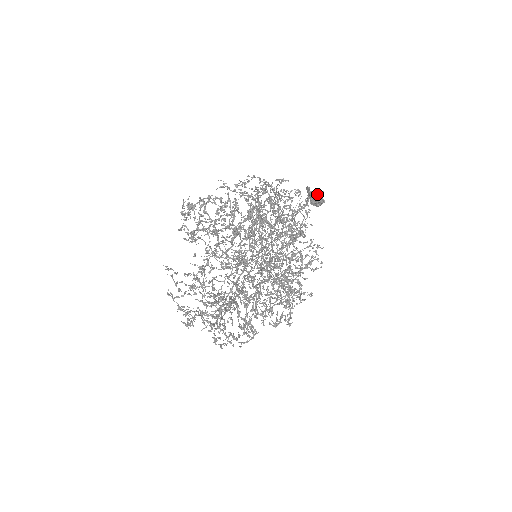
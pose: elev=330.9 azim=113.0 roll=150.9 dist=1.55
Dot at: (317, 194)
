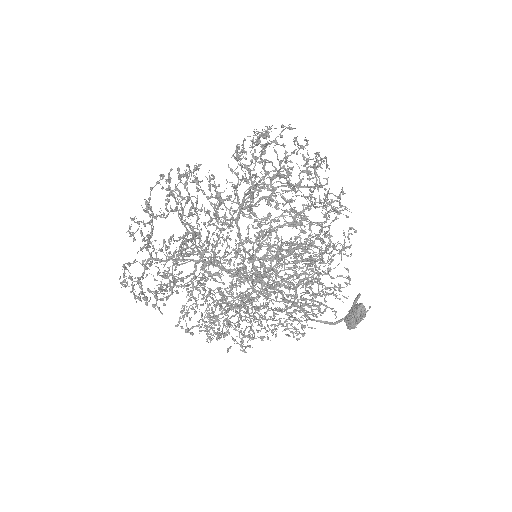
Dot at: (362, 305)
